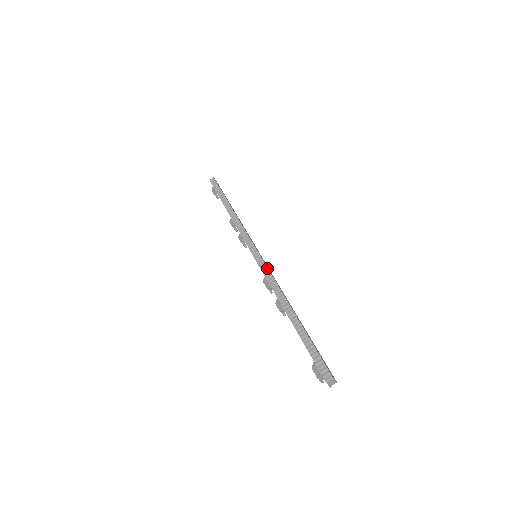
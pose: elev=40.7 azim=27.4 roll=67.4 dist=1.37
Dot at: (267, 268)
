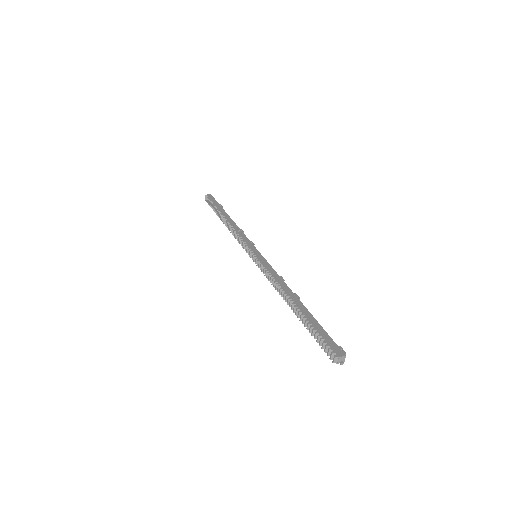
Dot at: (263, 267)
